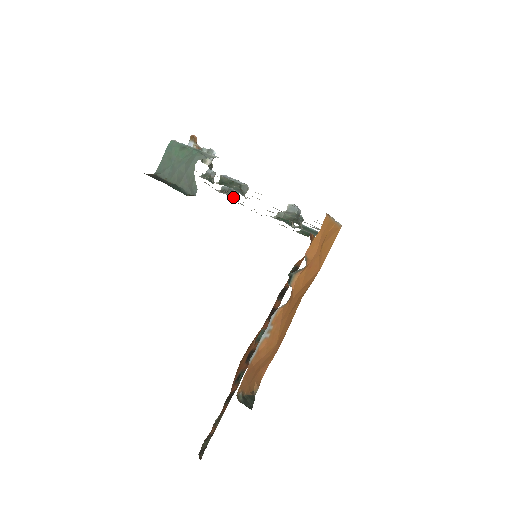
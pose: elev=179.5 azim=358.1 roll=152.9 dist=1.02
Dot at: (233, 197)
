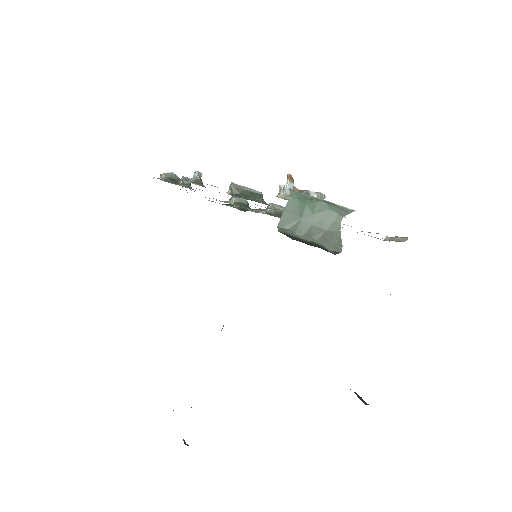
Dot at: occluded
